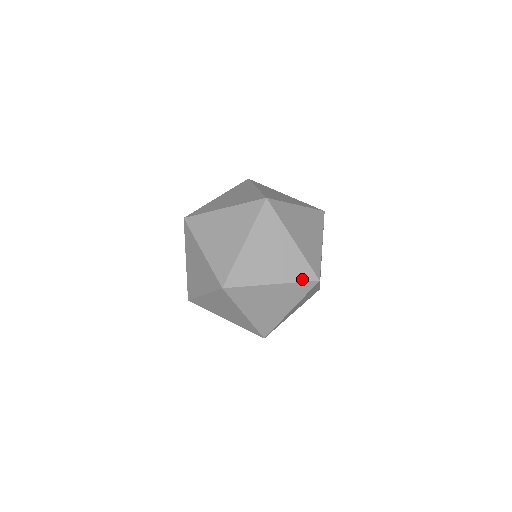
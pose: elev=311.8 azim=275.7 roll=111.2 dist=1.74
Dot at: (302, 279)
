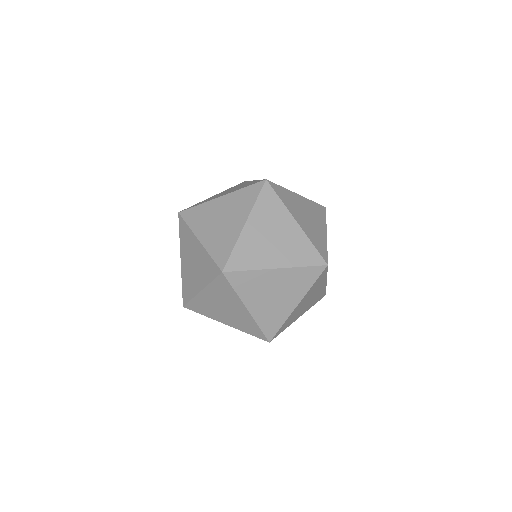
Dot at: (309, 263)
